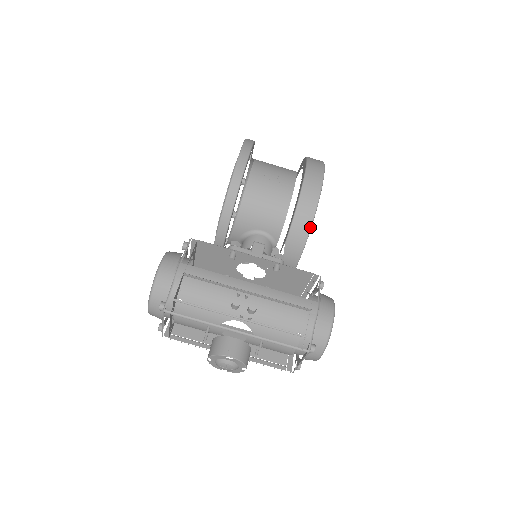
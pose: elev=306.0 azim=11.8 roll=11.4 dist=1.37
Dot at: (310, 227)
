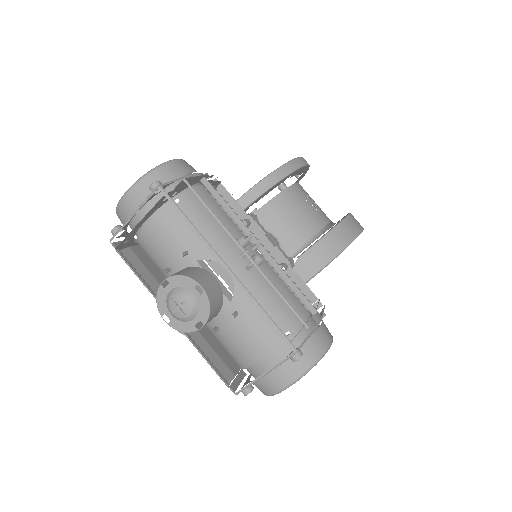
Dot at: (335, 255)
